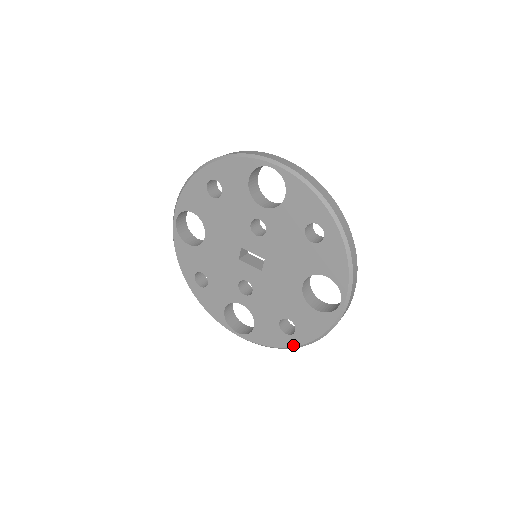
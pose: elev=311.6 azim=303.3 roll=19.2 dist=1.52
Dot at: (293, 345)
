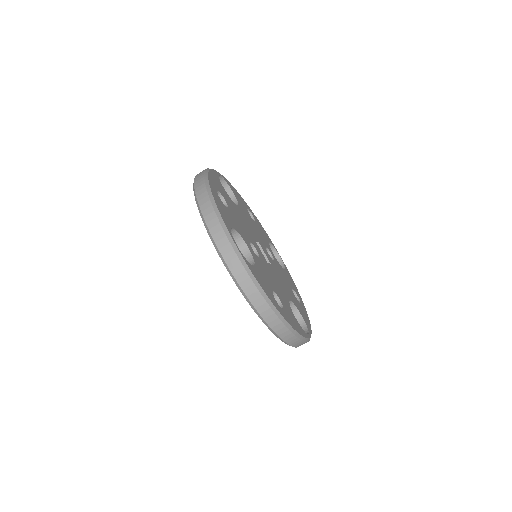
Dot at: occluded
